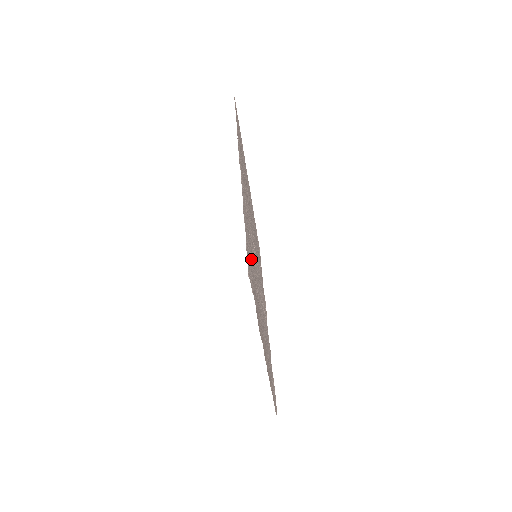
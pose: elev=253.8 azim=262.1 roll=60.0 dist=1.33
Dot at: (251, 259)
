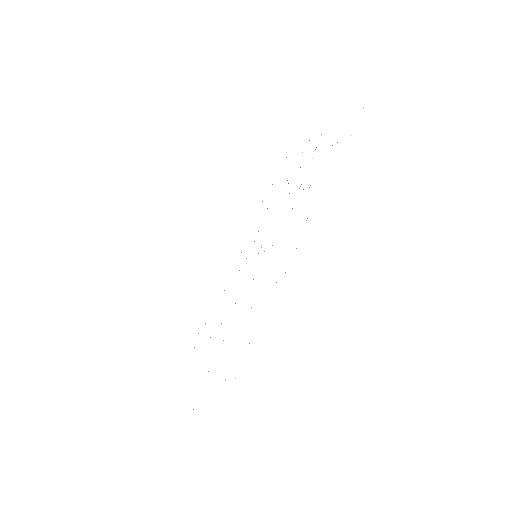
Dot at: occluded
